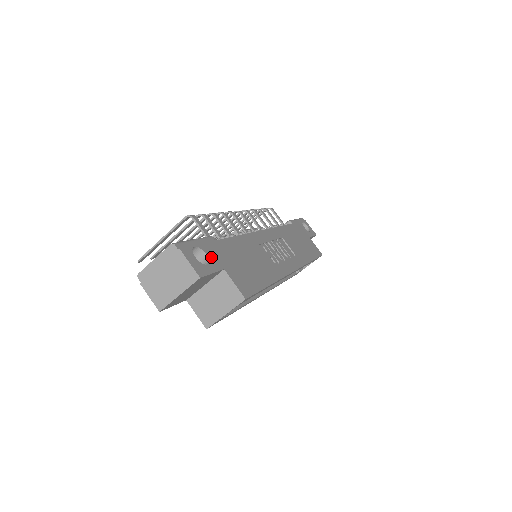
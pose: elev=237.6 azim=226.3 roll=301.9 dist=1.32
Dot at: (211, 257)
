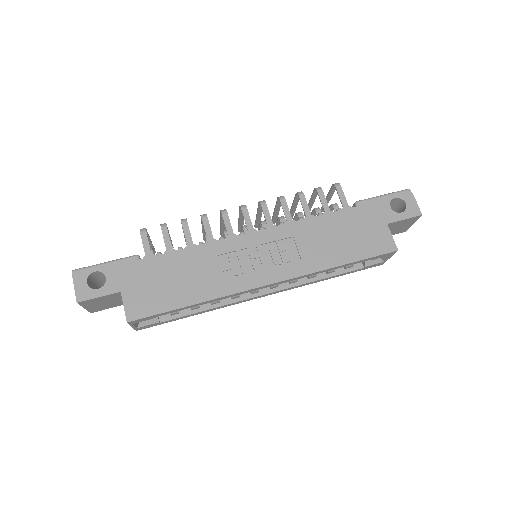
Dot at: (111, 280)
